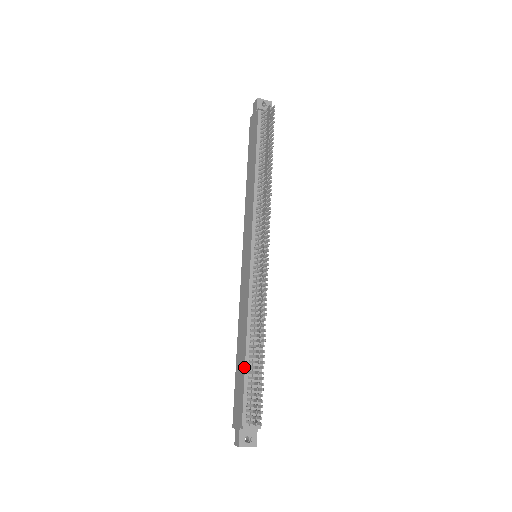
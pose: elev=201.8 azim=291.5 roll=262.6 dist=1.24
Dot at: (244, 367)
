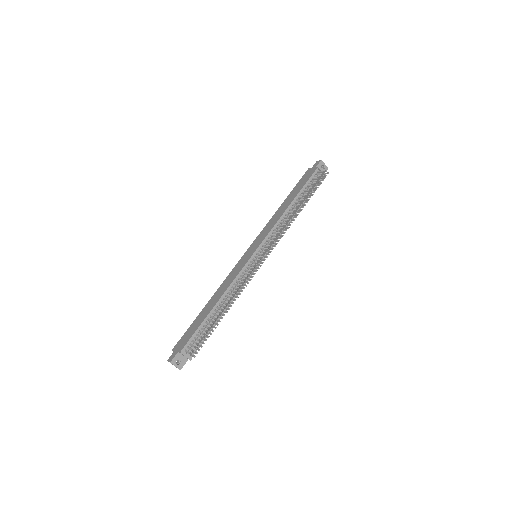
Dot at: (205, 317)
